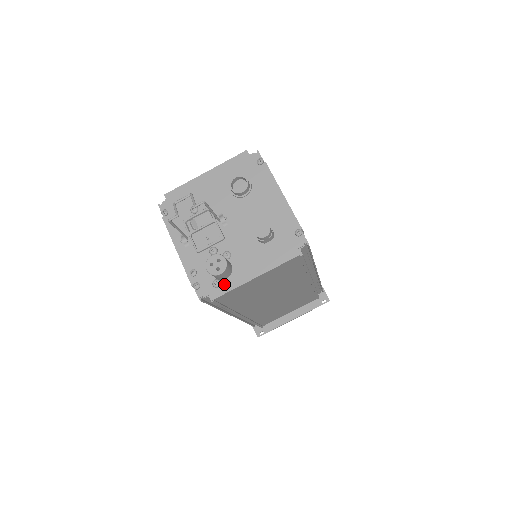
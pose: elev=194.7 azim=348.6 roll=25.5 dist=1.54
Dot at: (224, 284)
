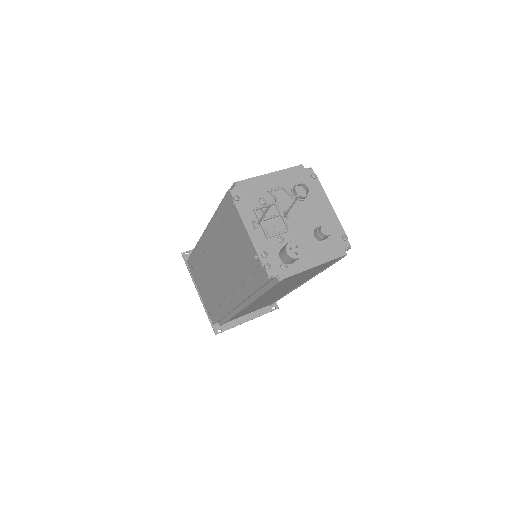
Dot at: (290, 268)
